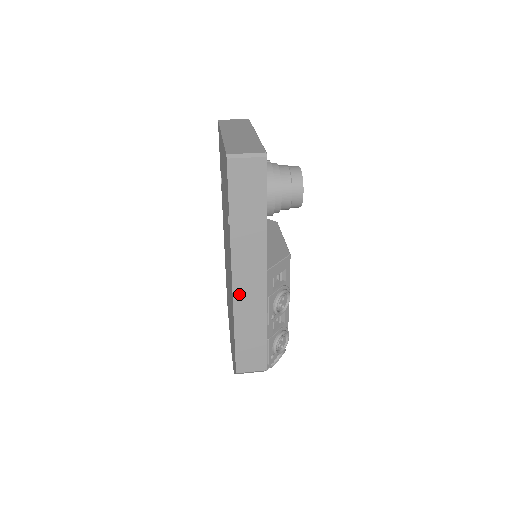
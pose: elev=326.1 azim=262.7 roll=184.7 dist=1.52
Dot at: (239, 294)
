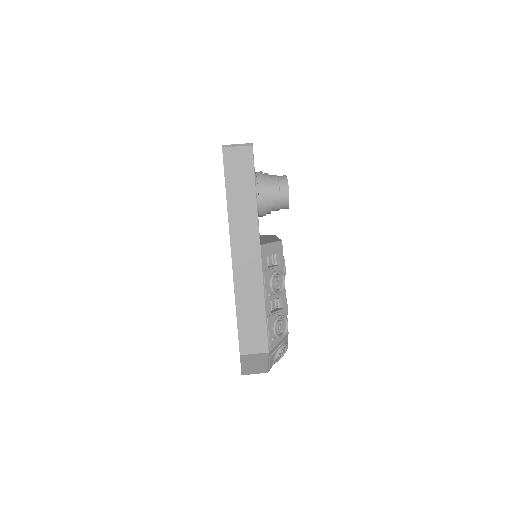
Dot at: (238, 268)
